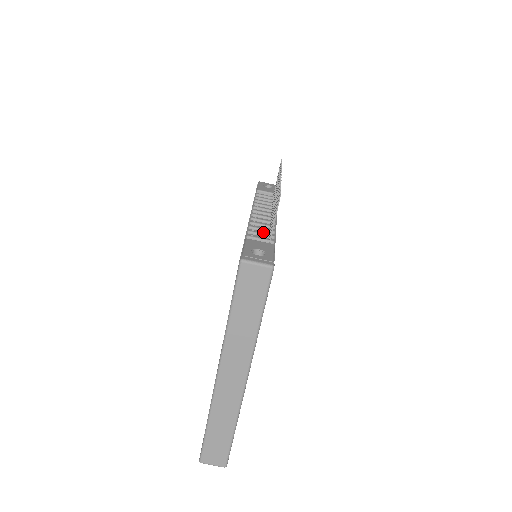
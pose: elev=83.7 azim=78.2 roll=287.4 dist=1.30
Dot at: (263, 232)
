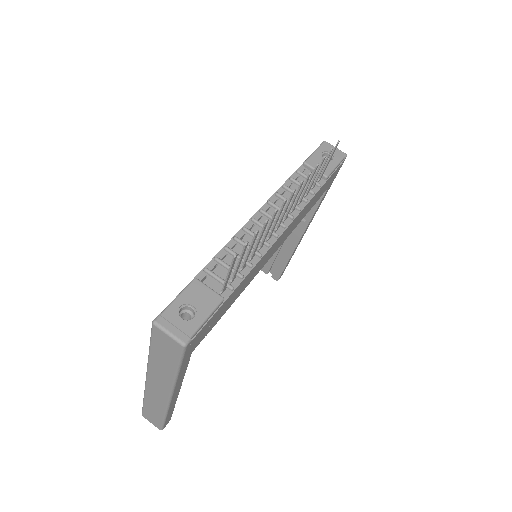
Dot at: (237, 261)
